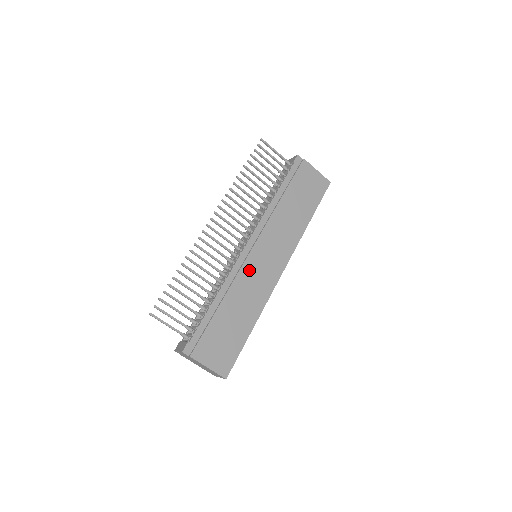
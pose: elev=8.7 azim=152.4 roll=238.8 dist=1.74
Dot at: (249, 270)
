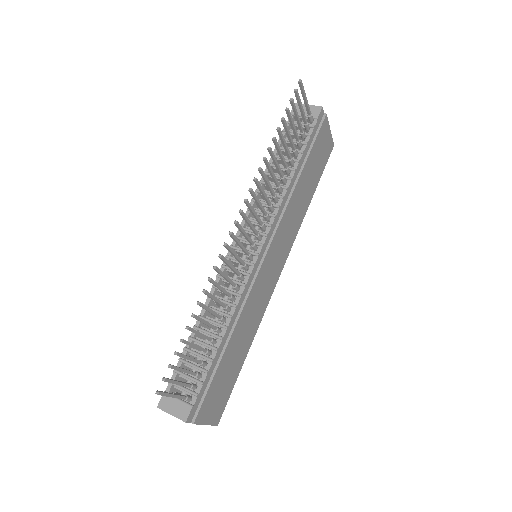
Dot at: (258, 286)
